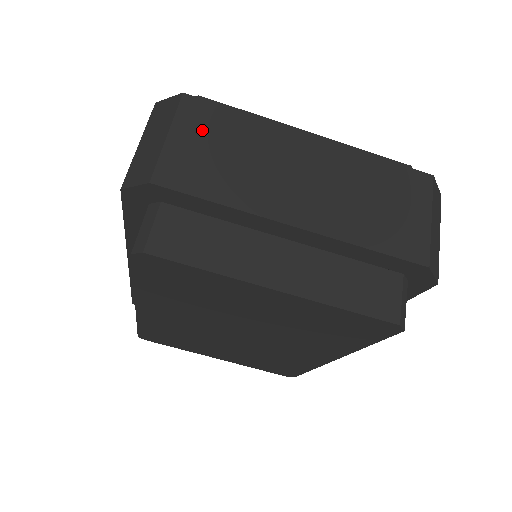
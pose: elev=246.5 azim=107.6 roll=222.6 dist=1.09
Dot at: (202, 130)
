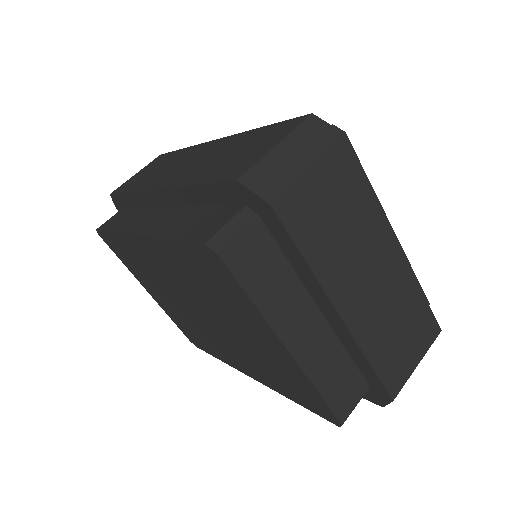
Dot at: (336, 182)
